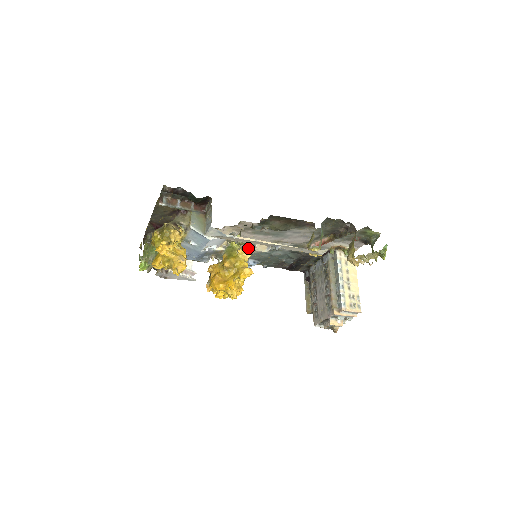
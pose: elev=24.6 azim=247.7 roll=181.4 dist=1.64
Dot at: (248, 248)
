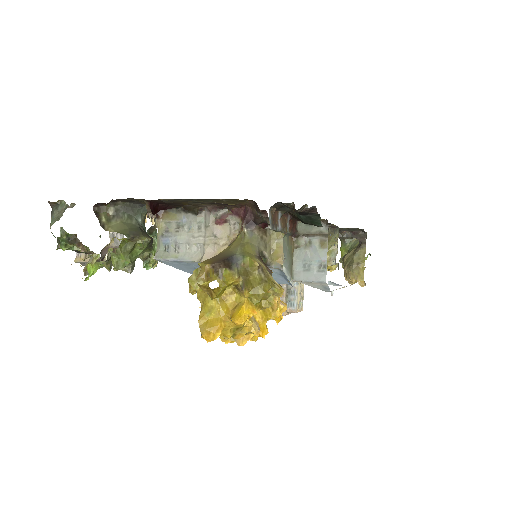
Dot at: occluded
